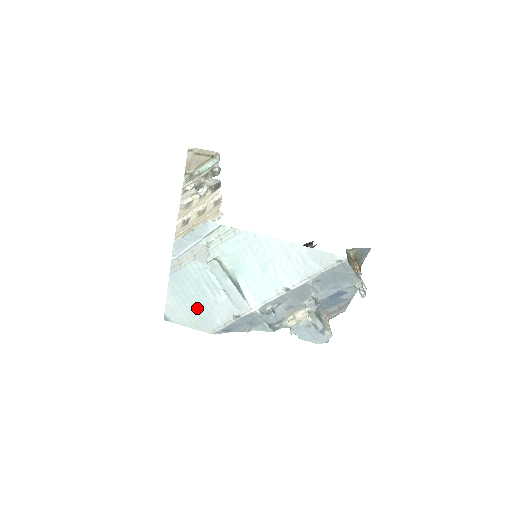
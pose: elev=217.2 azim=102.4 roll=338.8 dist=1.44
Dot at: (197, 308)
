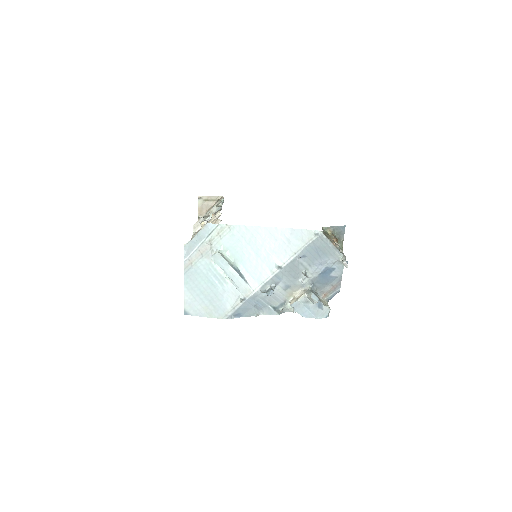
Dot at: (210, 298)
